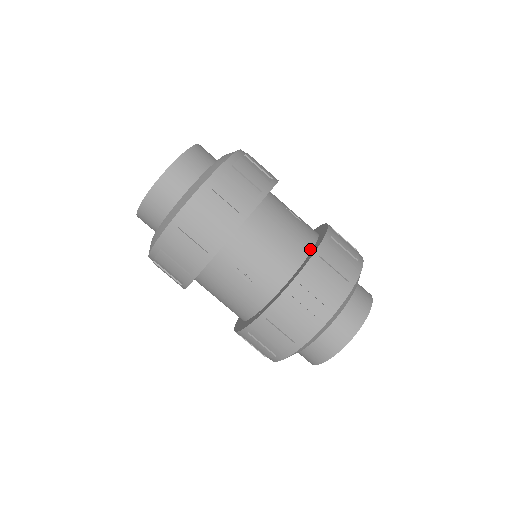
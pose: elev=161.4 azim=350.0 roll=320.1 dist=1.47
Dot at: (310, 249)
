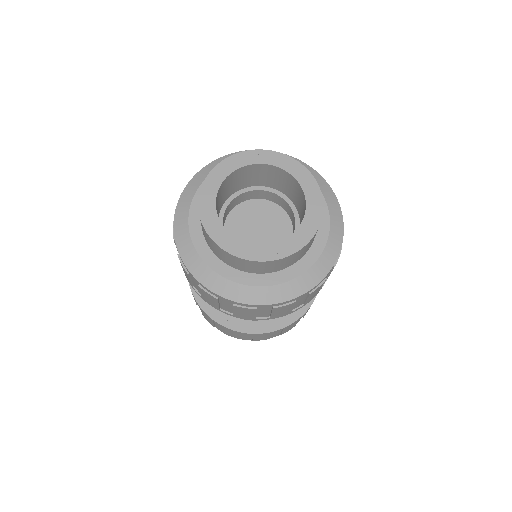
Dot at: occluded
